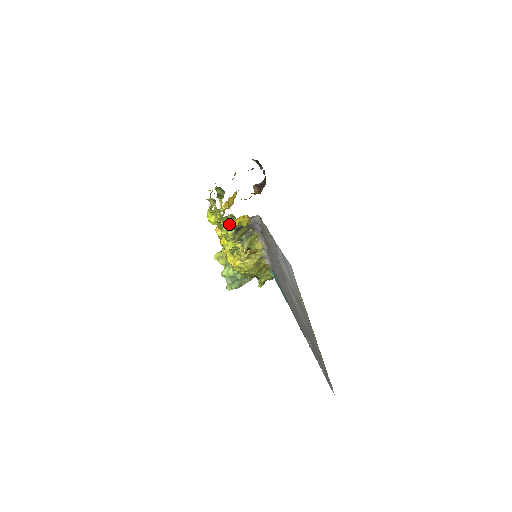
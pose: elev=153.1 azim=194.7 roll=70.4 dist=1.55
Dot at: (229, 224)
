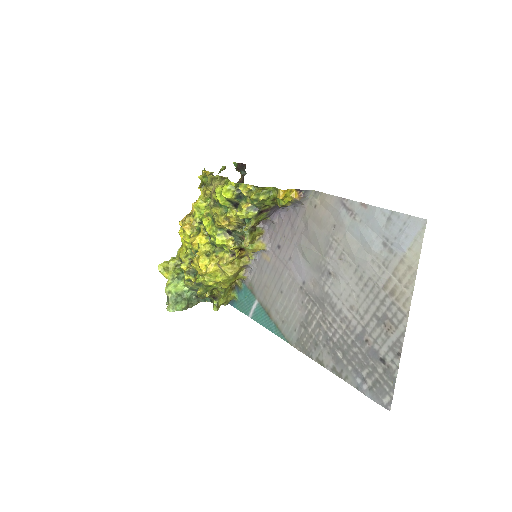
Dot at: (262, 199)
